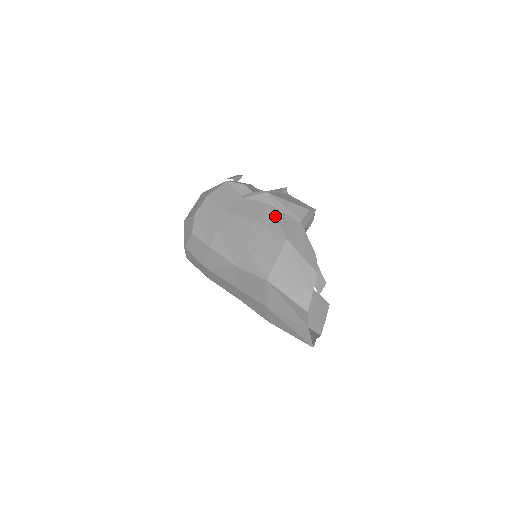
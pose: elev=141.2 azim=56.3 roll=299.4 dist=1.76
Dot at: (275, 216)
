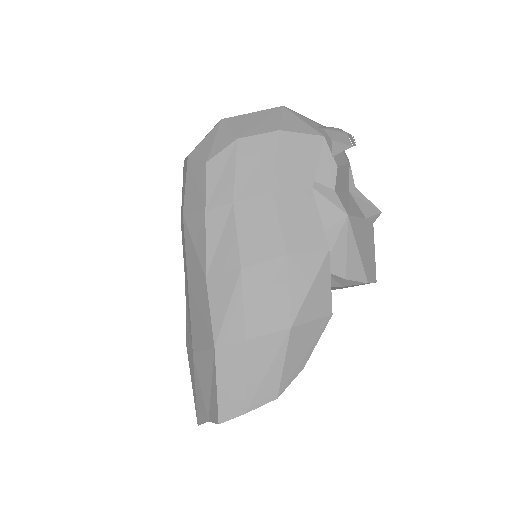
Dot at: (315, 274)
